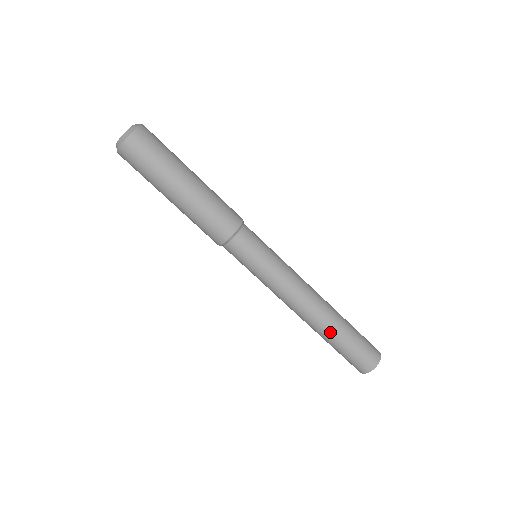
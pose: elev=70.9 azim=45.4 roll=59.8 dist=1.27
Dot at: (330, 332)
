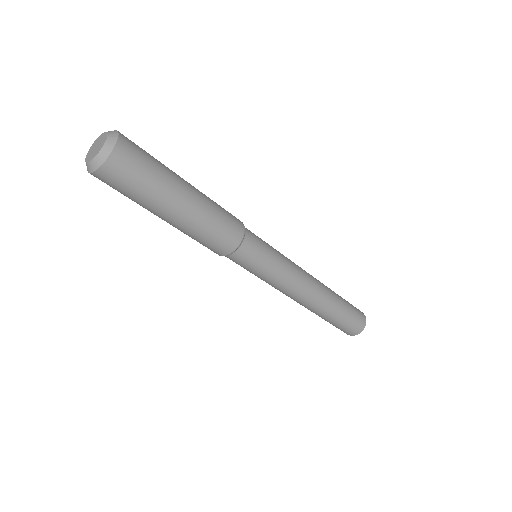
Dot at: (325, 313)
